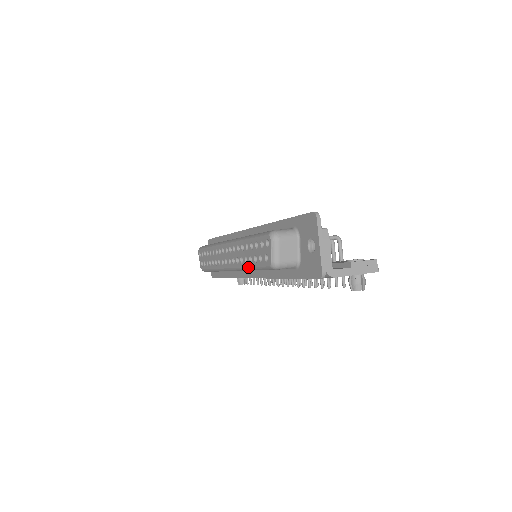
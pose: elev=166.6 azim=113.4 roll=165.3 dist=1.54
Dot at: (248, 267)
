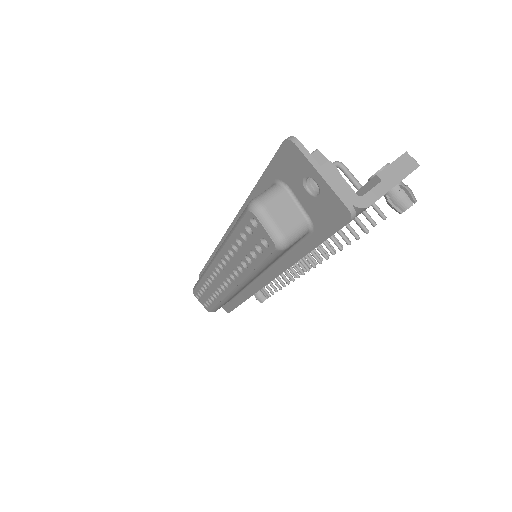
Dot at: (252, 271)
